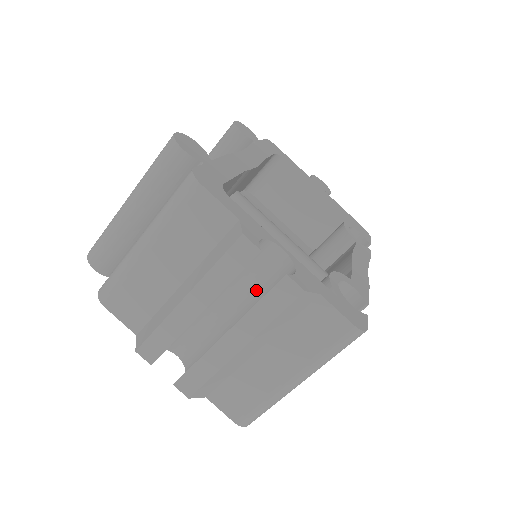
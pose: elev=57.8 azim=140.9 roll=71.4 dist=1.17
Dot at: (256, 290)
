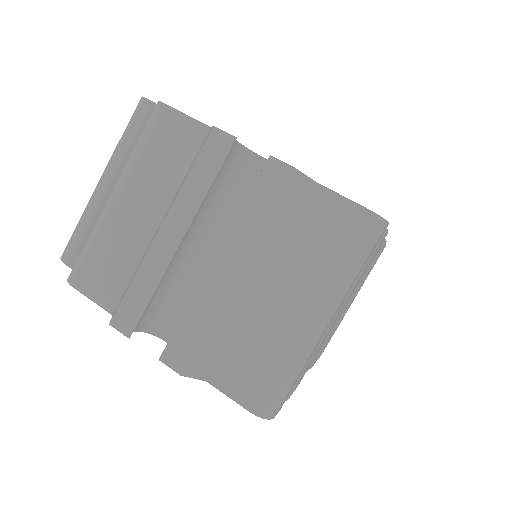
Dot at: occluded
